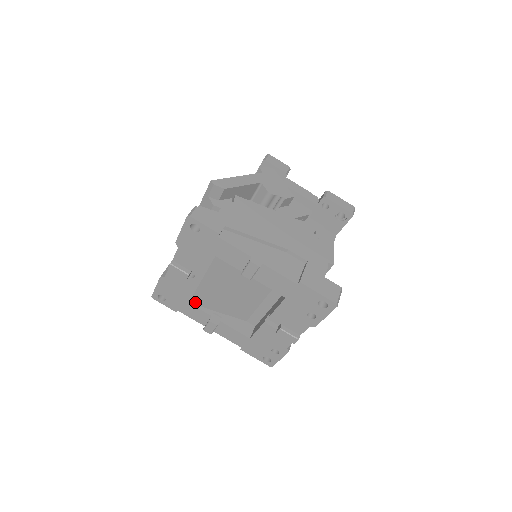
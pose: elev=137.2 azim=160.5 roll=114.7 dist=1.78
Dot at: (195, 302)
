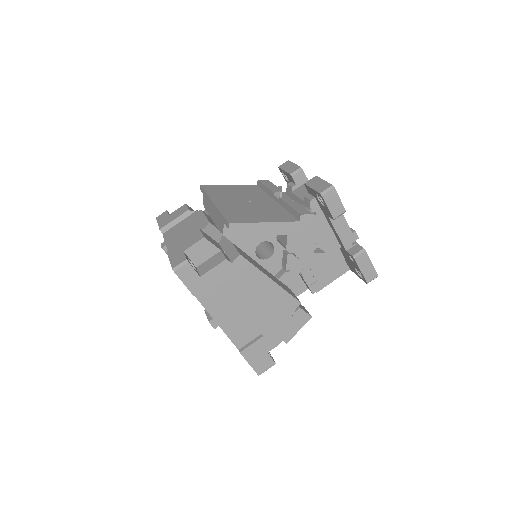
Dot at: occluded
